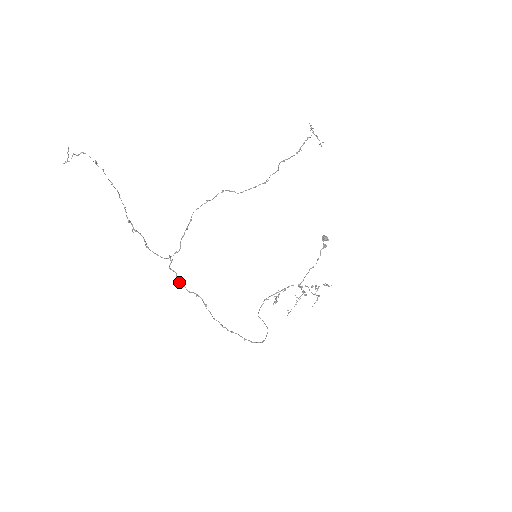
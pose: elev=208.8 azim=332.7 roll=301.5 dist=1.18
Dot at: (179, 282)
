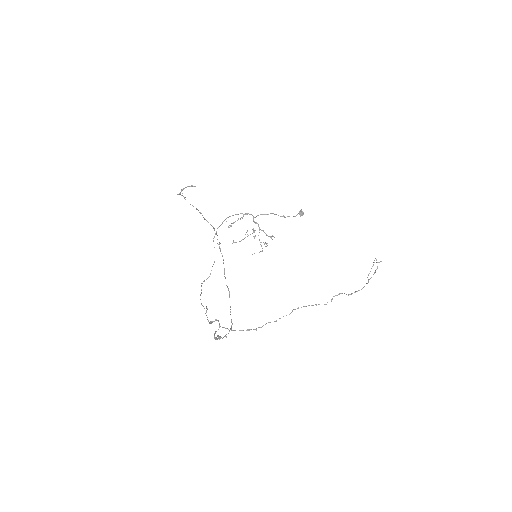
Dot at: occluded
